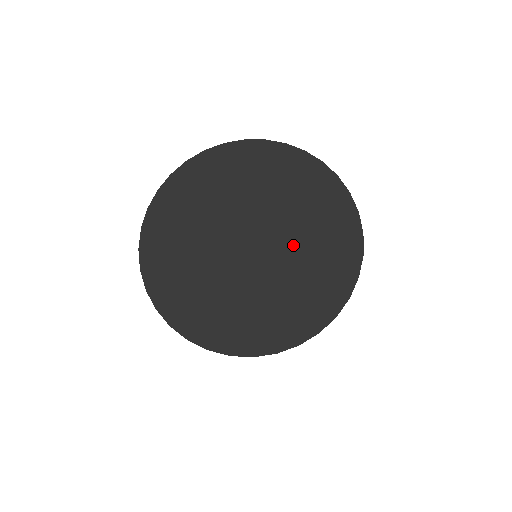
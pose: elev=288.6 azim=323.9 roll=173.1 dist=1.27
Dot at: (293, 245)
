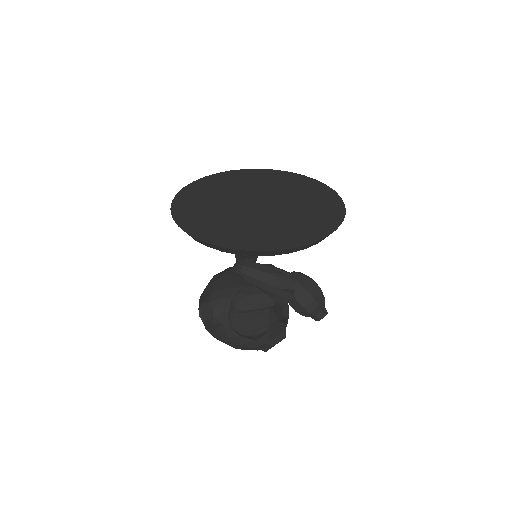
Dot at: (292, 203)
